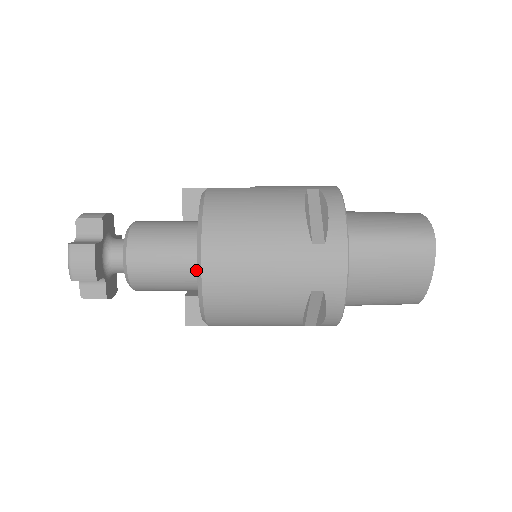
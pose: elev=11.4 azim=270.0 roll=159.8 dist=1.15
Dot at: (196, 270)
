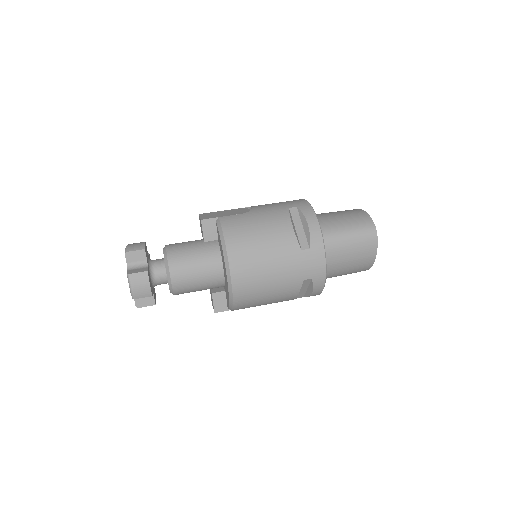
Dot at: (221, 276)
